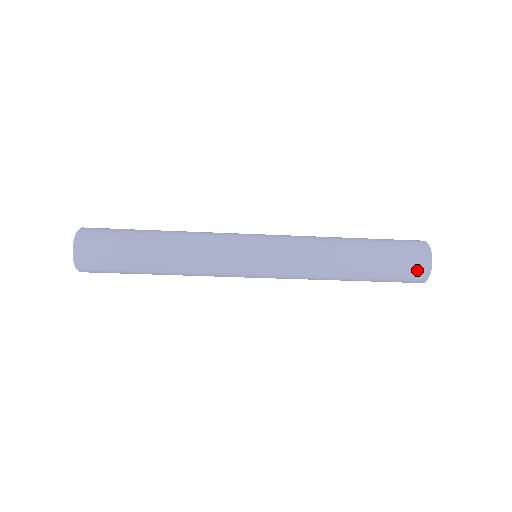
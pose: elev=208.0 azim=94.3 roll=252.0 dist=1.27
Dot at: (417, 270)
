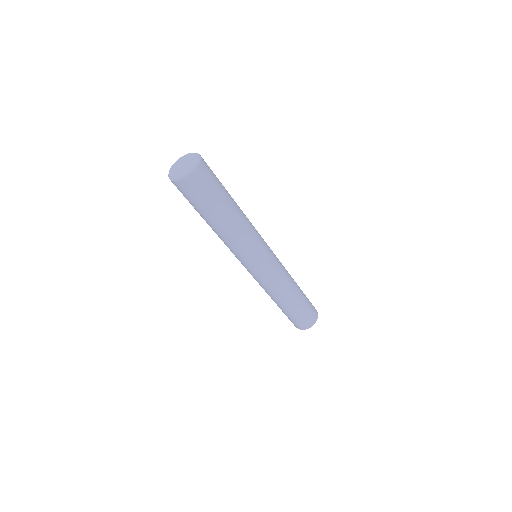
Dot at: (314, 312)
